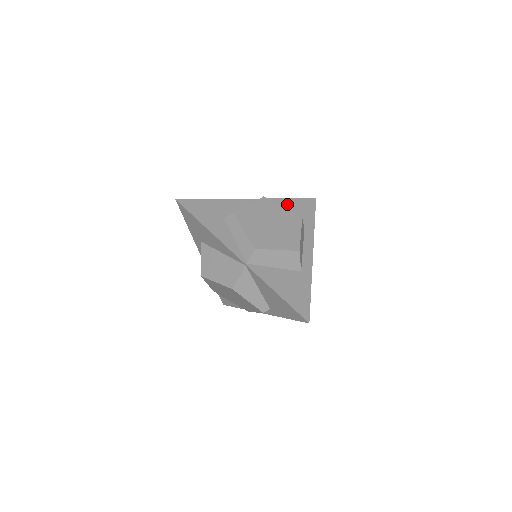
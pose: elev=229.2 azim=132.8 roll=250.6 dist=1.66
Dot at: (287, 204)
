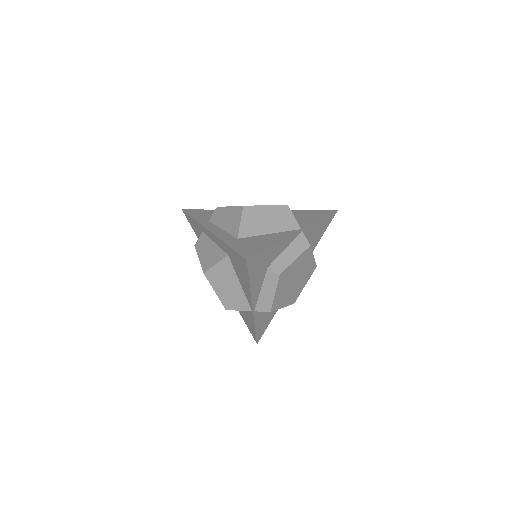
Dot at: (316, 228)
